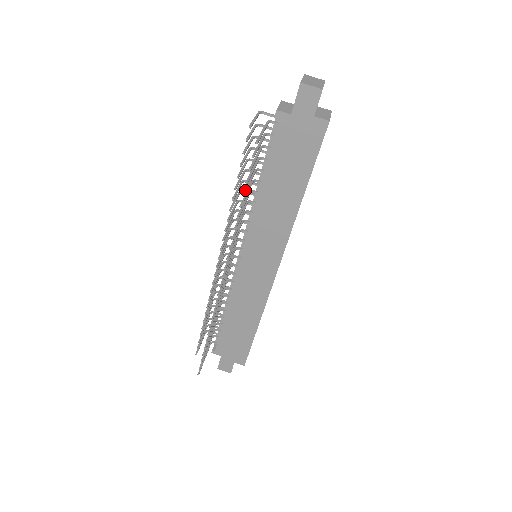
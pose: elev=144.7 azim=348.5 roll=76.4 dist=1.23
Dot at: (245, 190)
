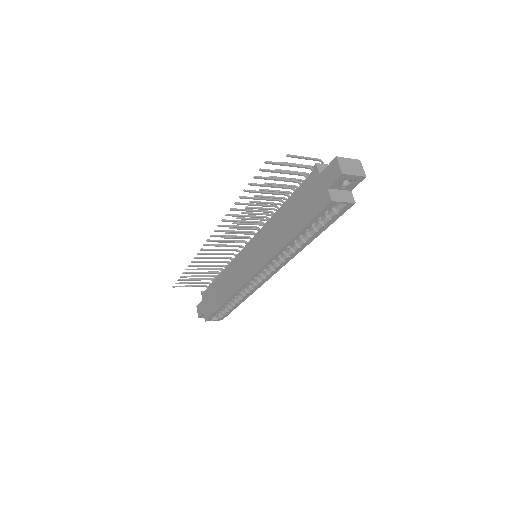
Dot at: (251, 190)
